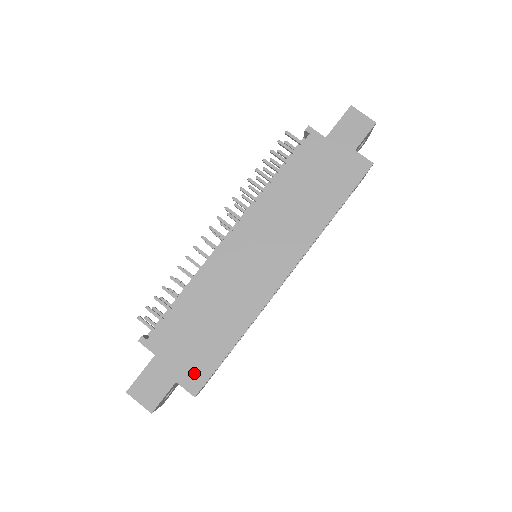
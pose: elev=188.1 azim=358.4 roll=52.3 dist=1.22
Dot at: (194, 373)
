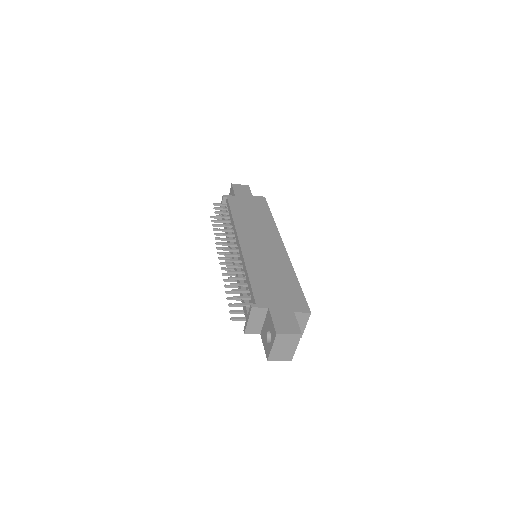
Dot at: (297, 303)
